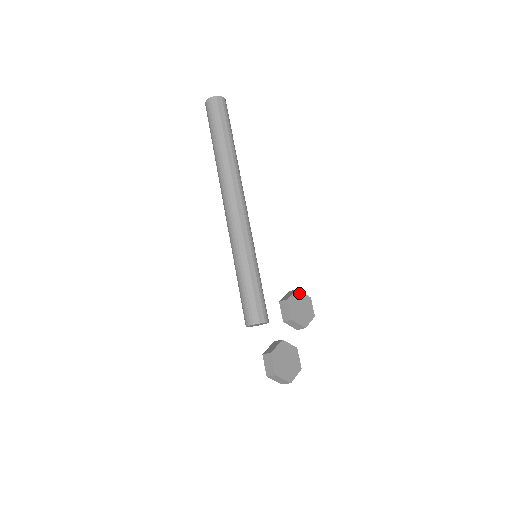
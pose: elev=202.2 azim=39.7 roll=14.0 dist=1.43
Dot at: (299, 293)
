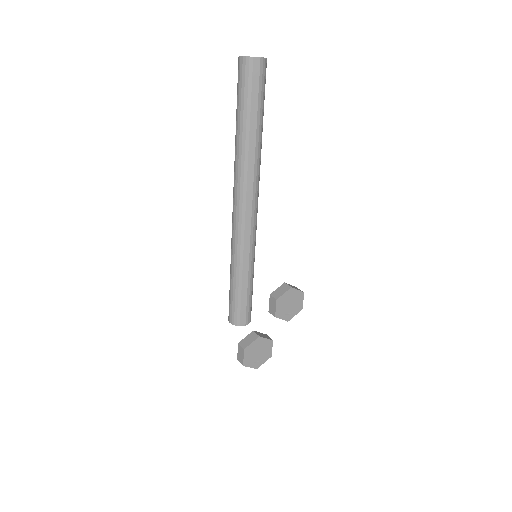
Dot at: (292, 291)
